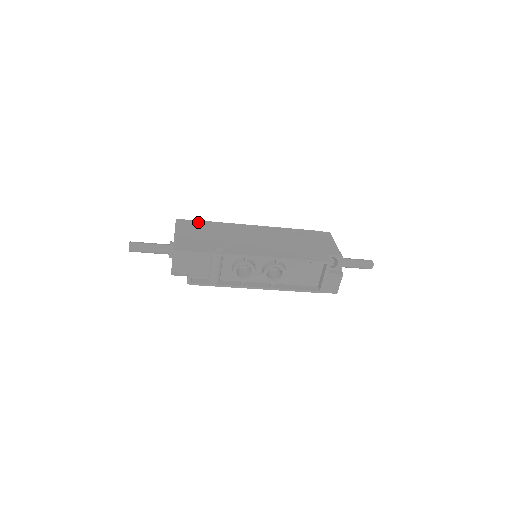
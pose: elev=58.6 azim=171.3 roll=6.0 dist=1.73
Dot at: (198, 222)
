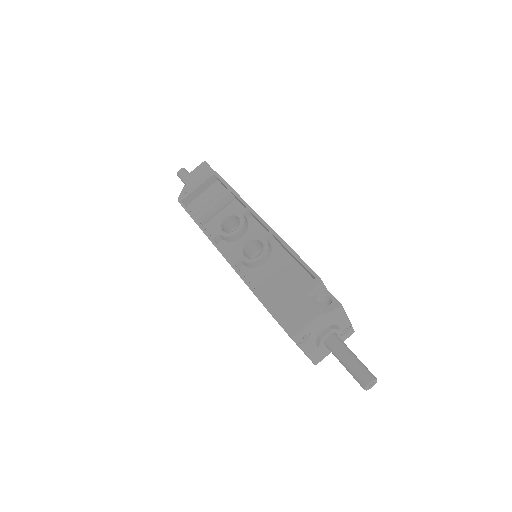
Dot at: occluded
